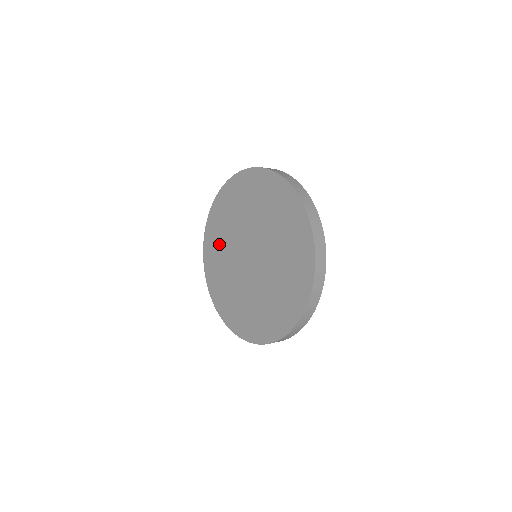
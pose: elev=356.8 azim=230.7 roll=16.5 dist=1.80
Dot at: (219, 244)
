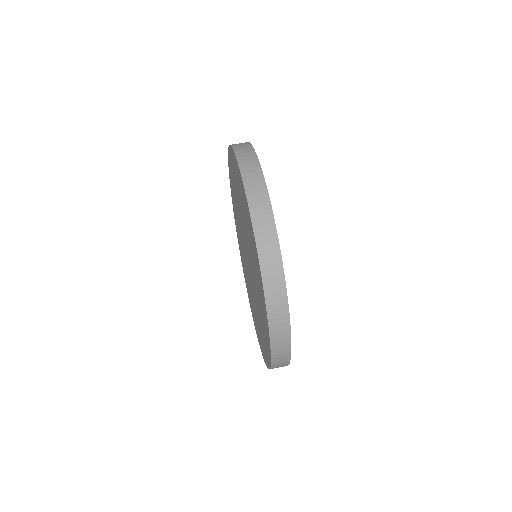
Dot at: (235, 187)
